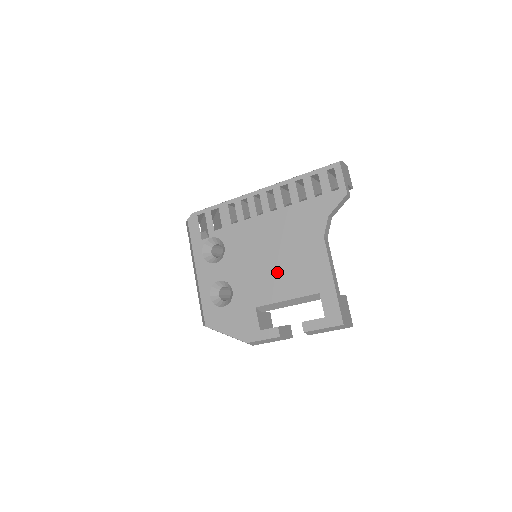
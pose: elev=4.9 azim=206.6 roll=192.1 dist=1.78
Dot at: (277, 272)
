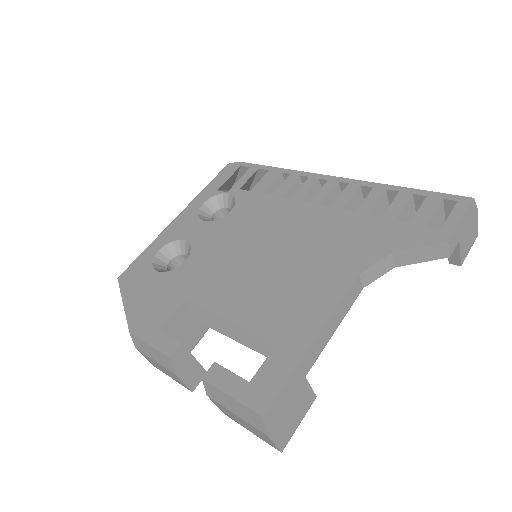
Dot at: (255, 275)
